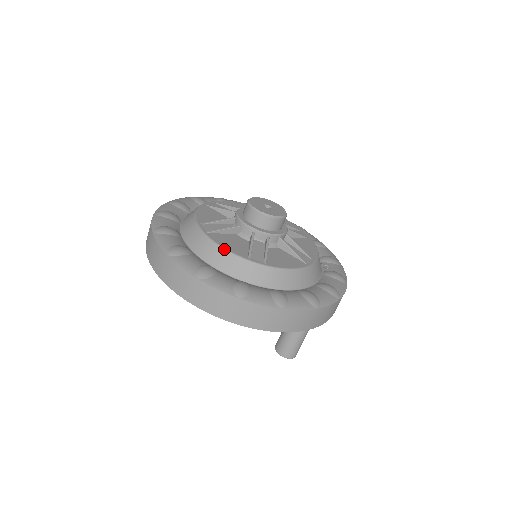
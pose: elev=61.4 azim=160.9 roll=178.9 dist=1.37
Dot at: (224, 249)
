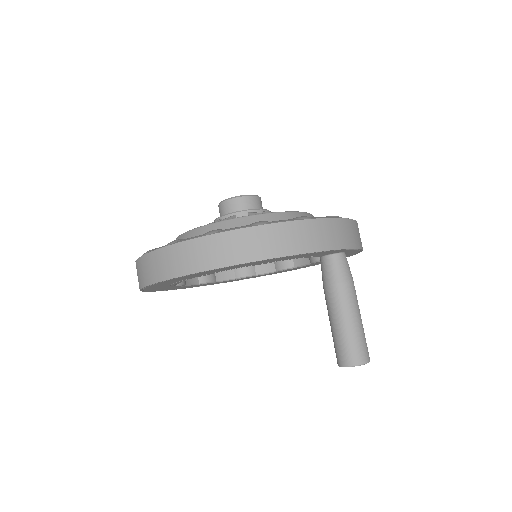
Dot at: (181, 235)
